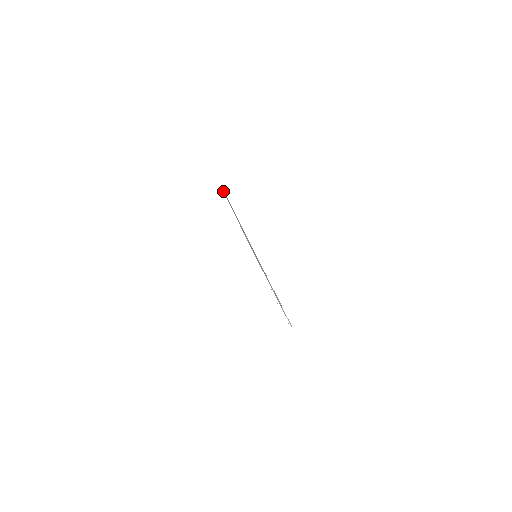
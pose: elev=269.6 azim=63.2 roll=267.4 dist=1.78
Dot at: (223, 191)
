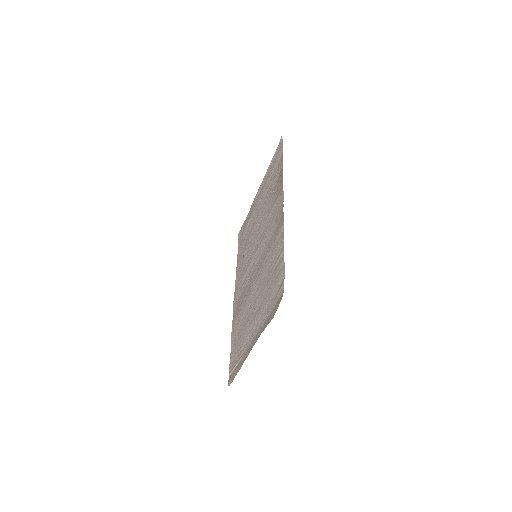
Dot at: (283, 261)
